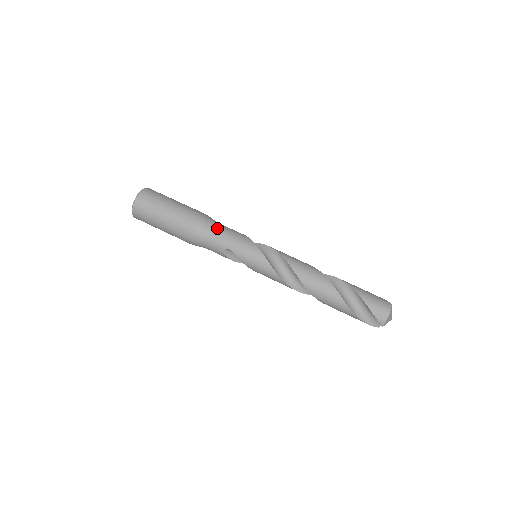
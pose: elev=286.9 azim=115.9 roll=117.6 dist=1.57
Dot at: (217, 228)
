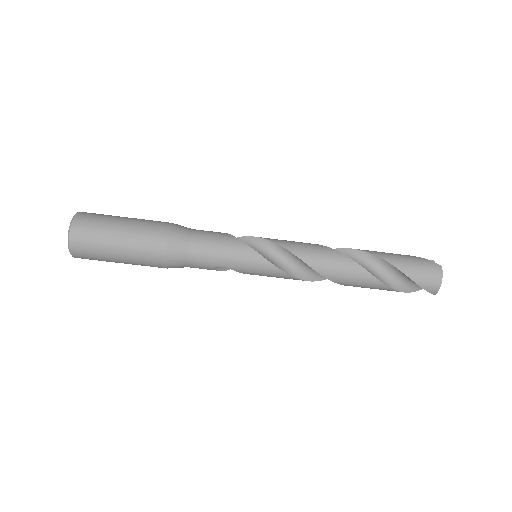
Dot at: (195, 244)
